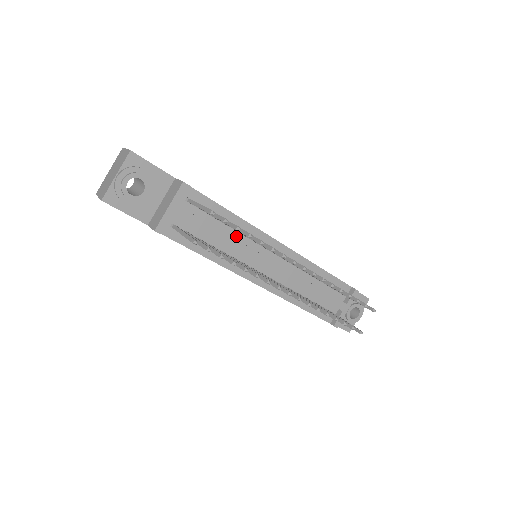
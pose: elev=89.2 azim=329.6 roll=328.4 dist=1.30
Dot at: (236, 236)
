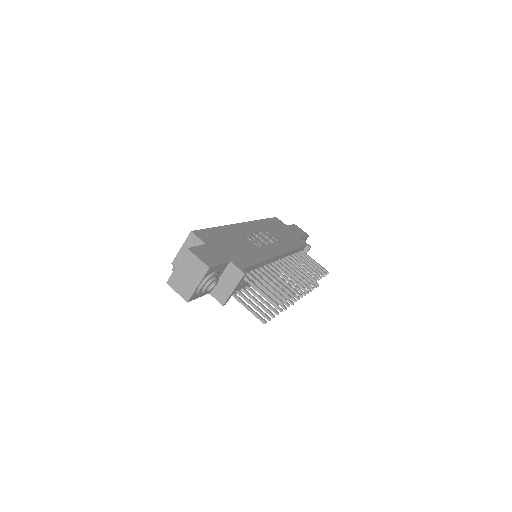
Dot at: occluded
